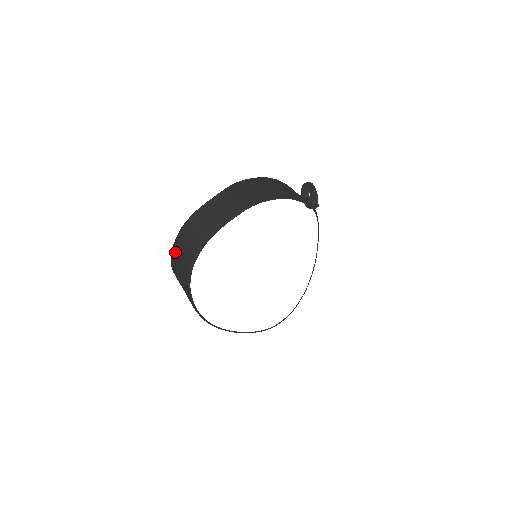
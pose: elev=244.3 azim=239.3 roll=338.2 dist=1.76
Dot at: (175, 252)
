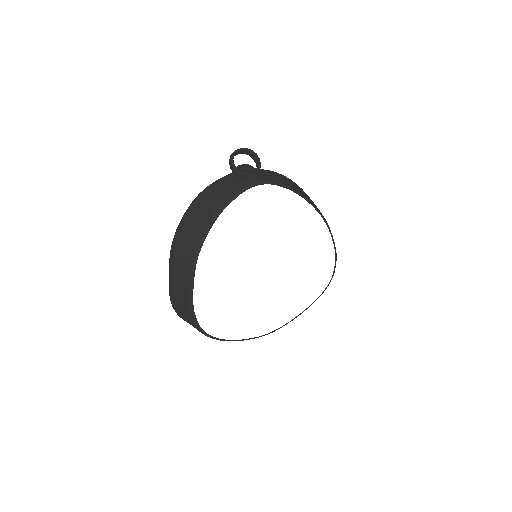
Dot at: occluded
